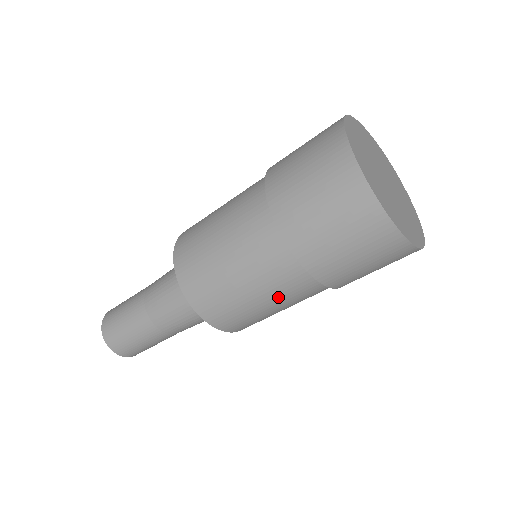
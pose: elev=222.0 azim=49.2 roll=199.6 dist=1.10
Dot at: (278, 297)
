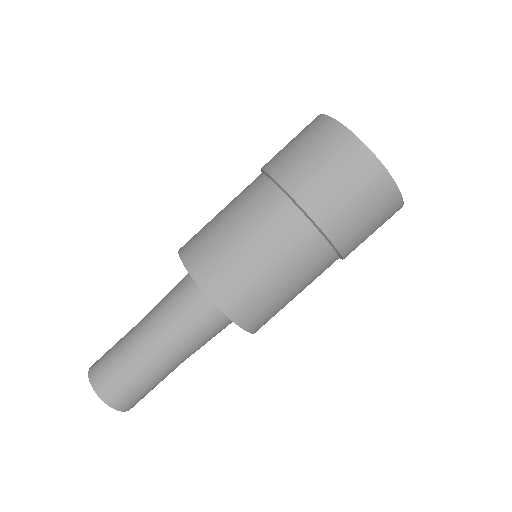
Dot at: (299, 273)
